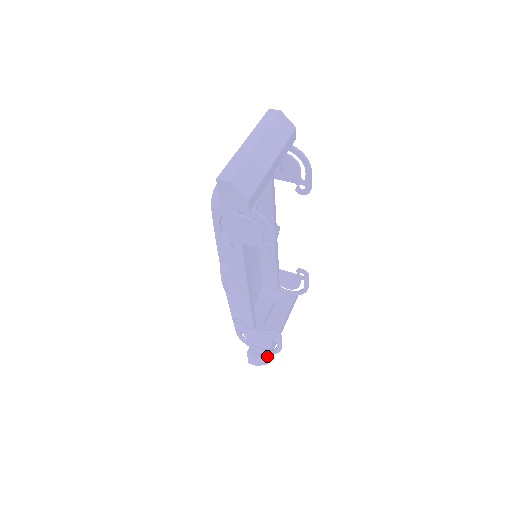
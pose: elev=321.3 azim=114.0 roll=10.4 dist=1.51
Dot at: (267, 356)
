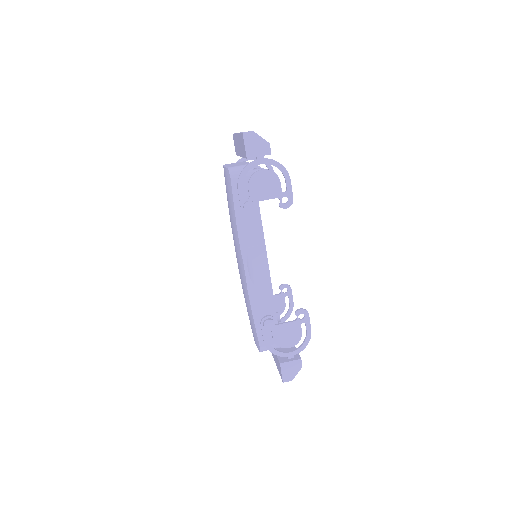
Dot at: (299, 357)
